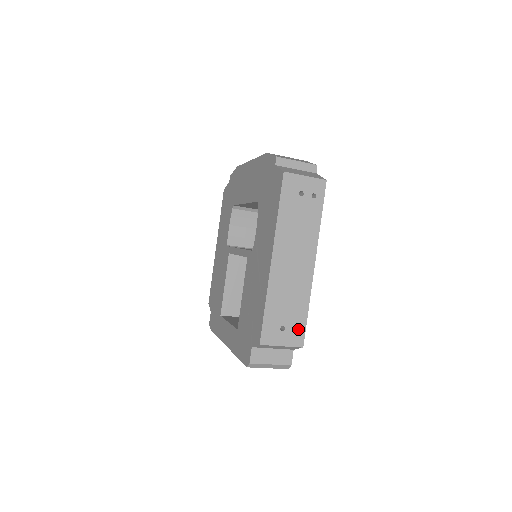
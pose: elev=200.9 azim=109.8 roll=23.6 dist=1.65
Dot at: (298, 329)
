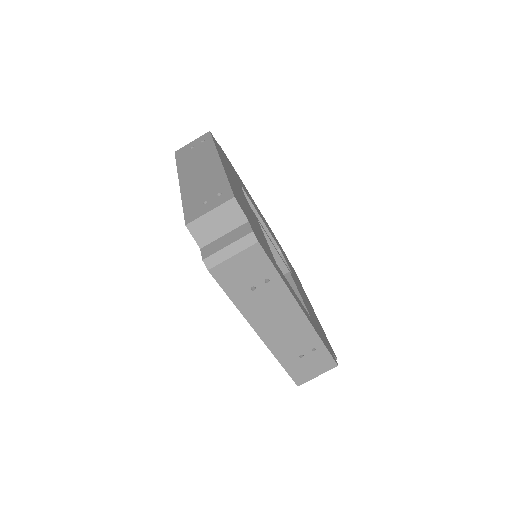
Dot at: (222, 193)
